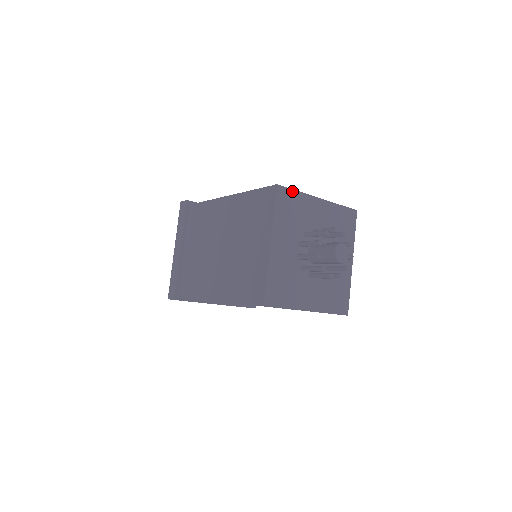
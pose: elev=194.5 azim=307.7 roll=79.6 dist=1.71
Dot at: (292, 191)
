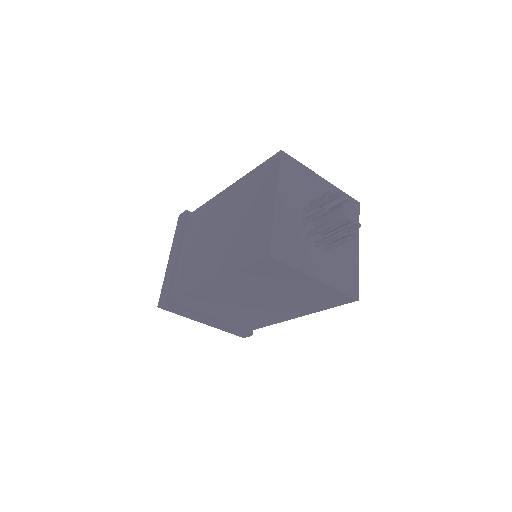
Dot at: (296, 161)
